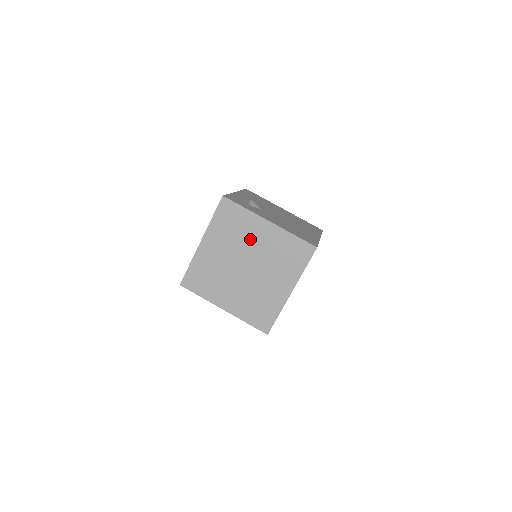
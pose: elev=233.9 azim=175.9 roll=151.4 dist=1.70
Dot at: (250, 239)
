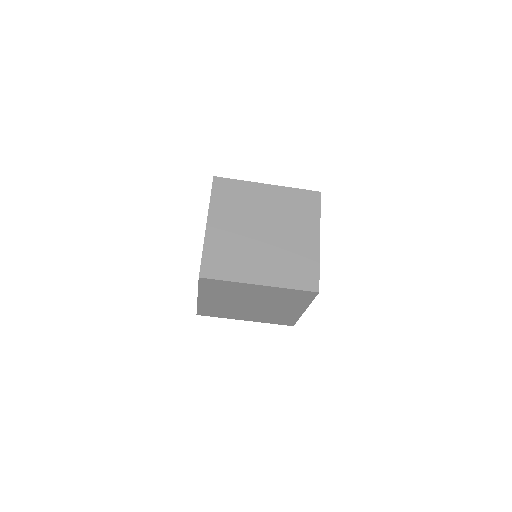
Dot at: (256, 205)
